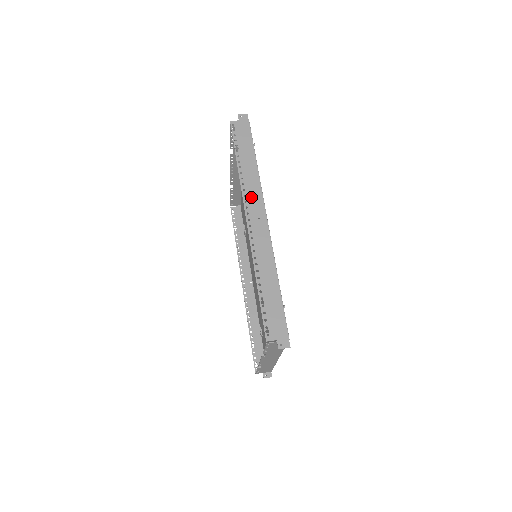
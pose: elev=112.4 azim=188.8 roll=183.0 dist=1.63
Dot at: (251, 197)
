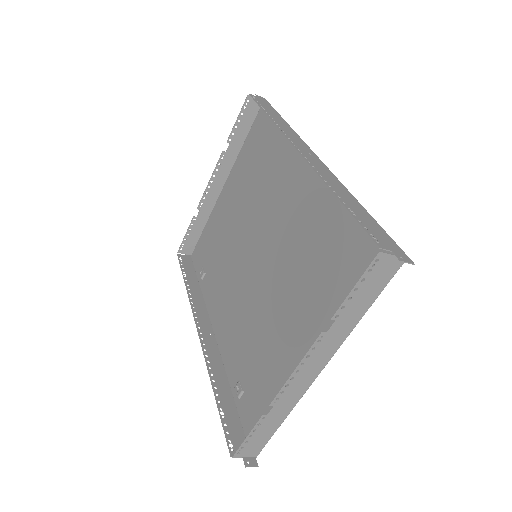
Dot at: (293, 138)
